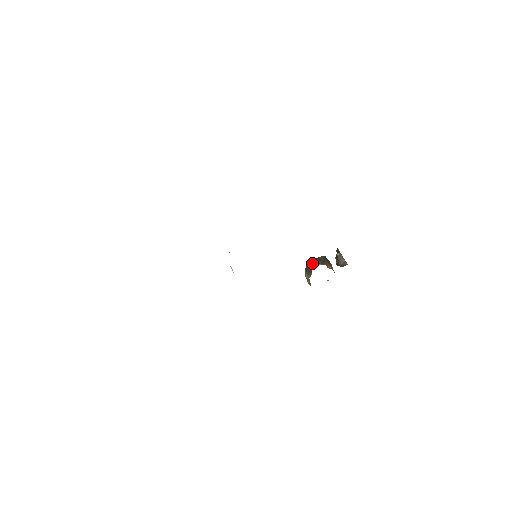
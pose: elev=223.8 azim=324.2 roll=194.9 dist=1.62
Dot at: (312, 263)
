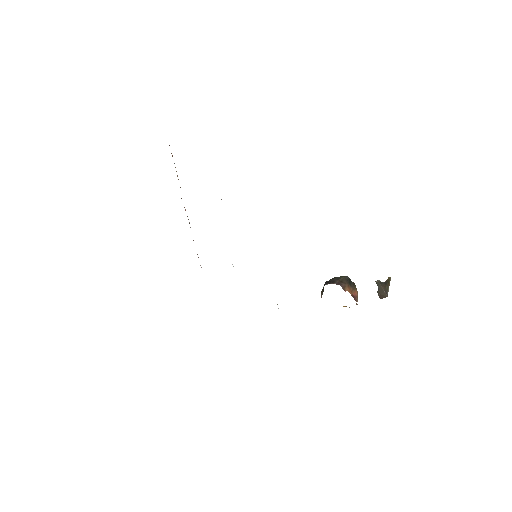
Dot at: occluded
